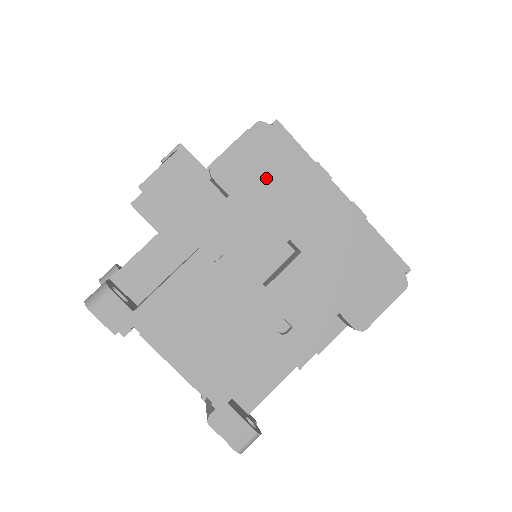
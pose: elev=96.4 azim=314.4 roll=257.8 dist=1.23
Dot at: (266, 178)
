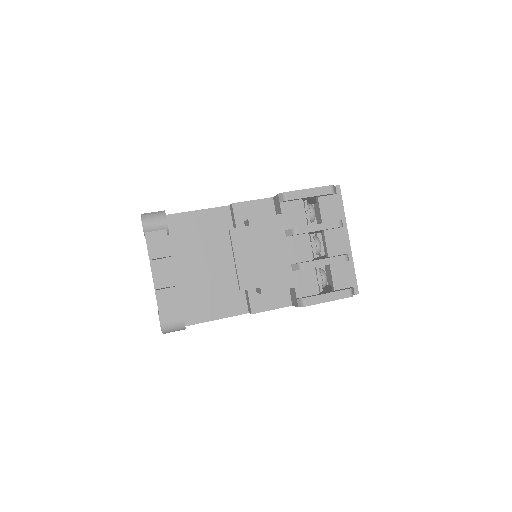
Dot at: occluded
